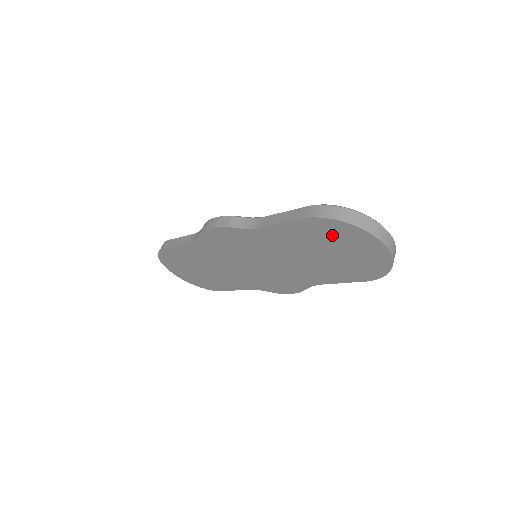
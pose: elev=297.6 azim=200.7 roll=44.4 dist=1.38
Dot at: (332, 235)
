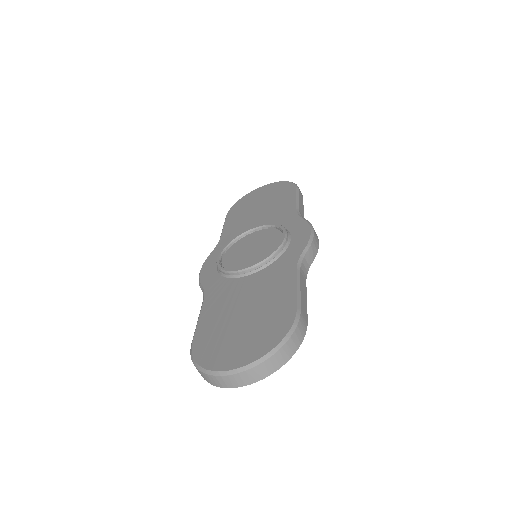
Dot at: occluded
